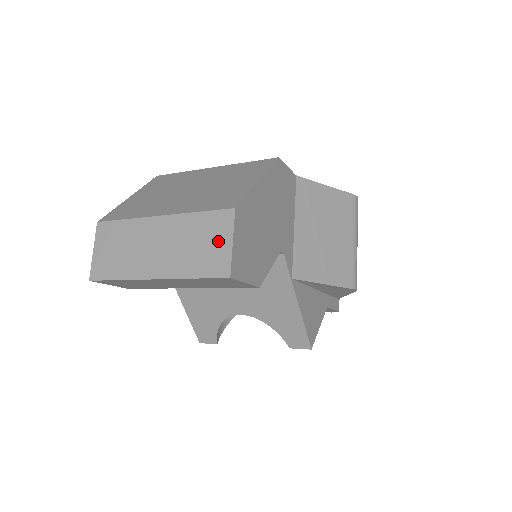
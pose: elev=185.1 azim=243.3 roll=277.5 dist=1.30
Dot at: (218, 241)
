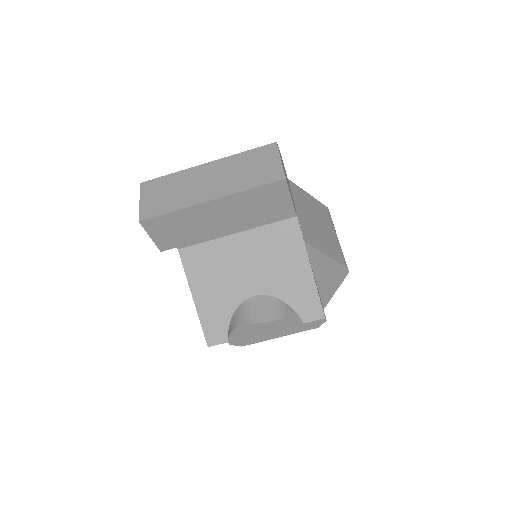
Dot at: (267, 162)
